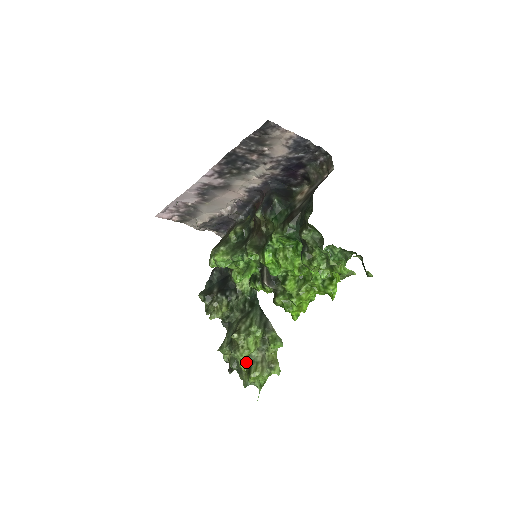
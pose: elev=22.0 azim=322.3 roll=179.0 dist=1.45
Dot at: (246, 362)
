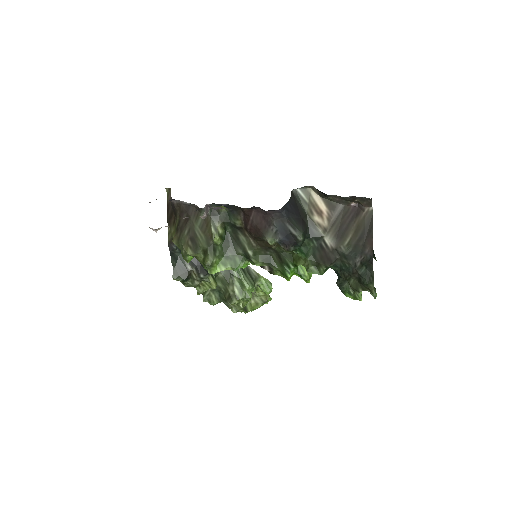
Dot at: occluded
